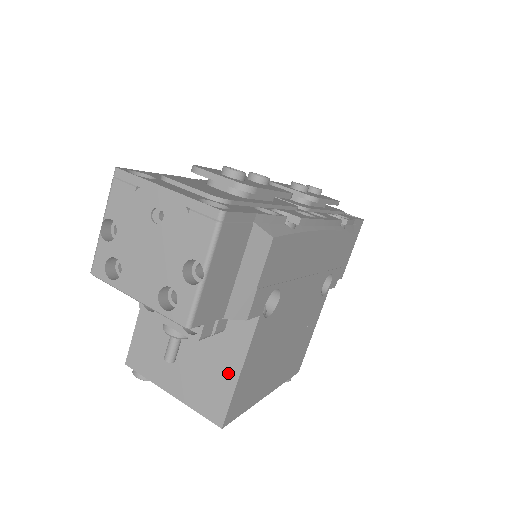
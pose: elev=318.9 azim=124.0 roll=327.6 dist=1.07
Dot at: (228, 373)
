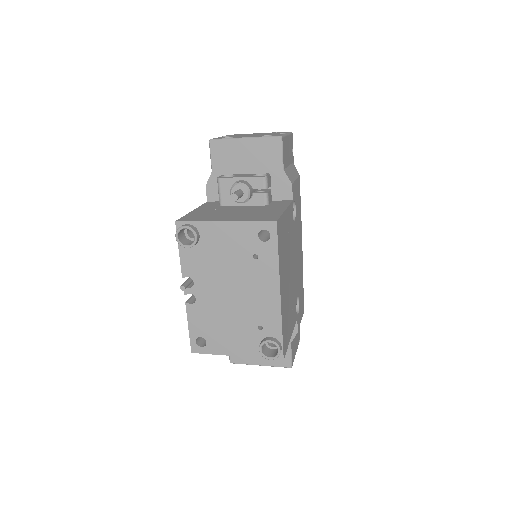
Dot at: (276, 211)
